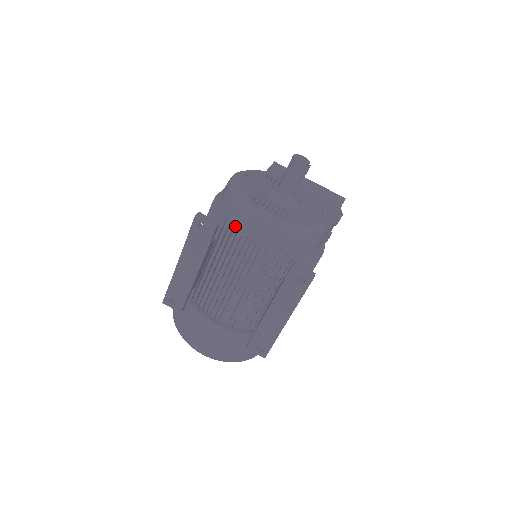
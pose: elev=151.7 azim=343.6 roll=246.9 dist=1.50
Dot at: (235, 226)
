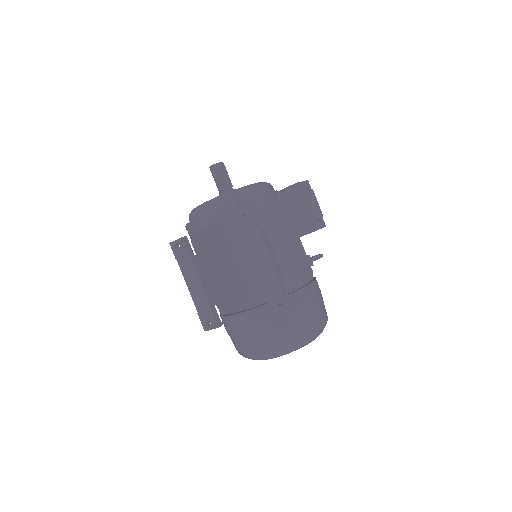
Dot at: occluded
